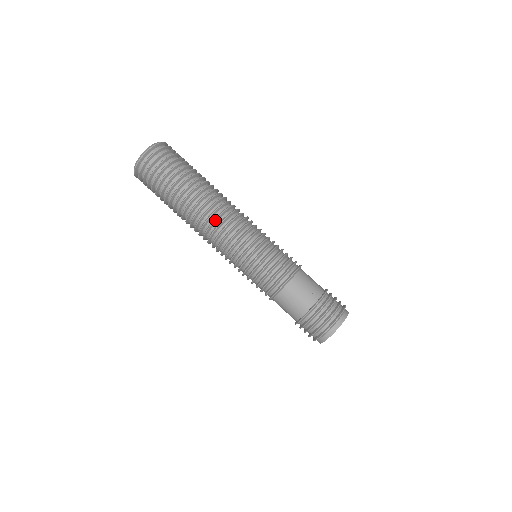
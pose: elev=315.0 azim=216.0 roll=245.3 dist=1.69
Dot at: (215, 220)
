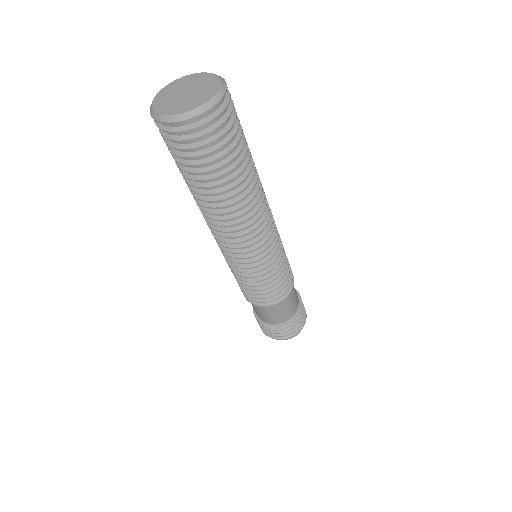
Dot at: (225, 237)
